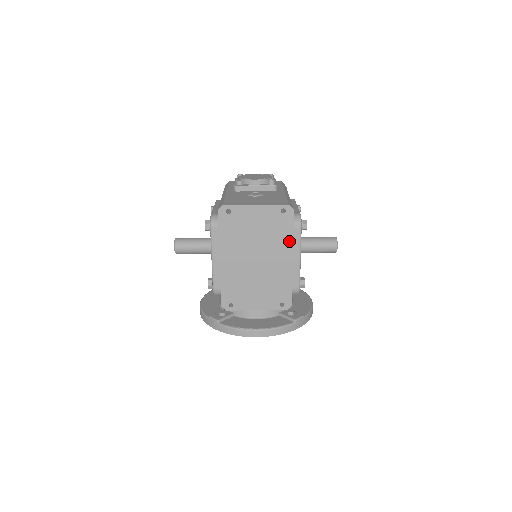
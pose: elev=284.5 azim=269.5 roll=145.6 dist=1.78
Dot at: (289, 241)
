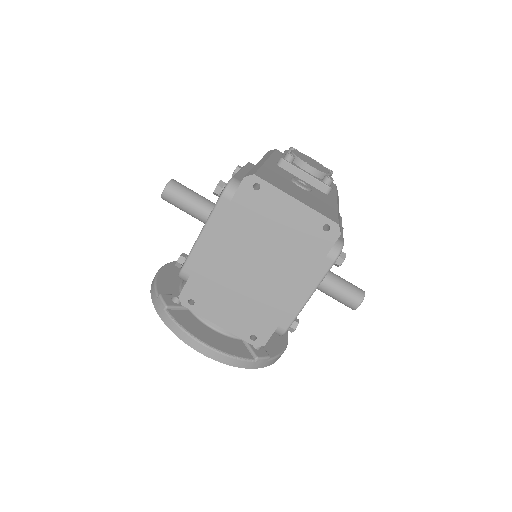
Dot at: (310, 269)
